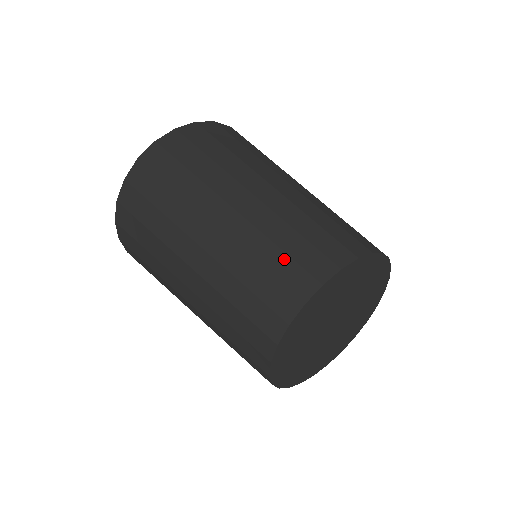
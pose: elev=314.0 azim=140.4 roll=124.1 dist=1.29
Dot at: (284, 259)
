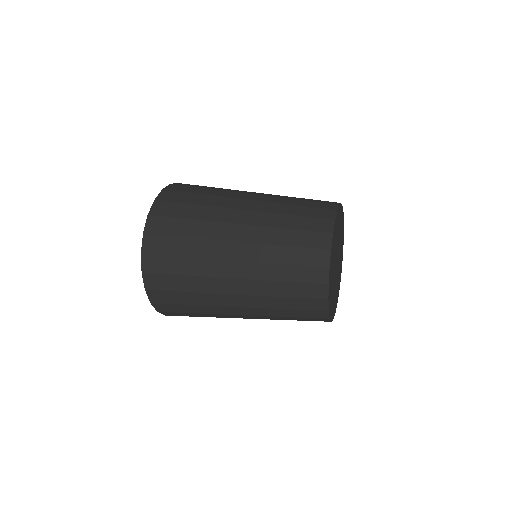
Dot at: (305, 208)
